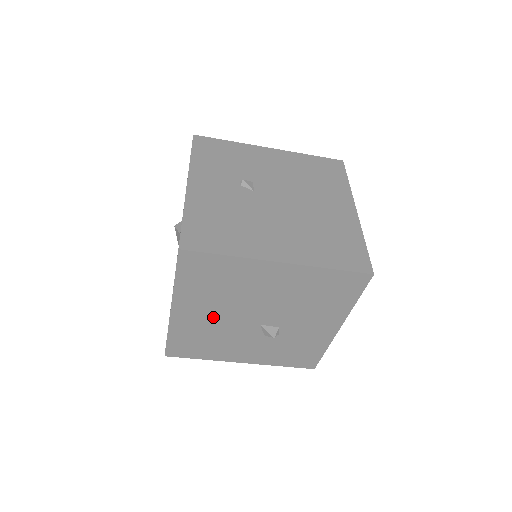
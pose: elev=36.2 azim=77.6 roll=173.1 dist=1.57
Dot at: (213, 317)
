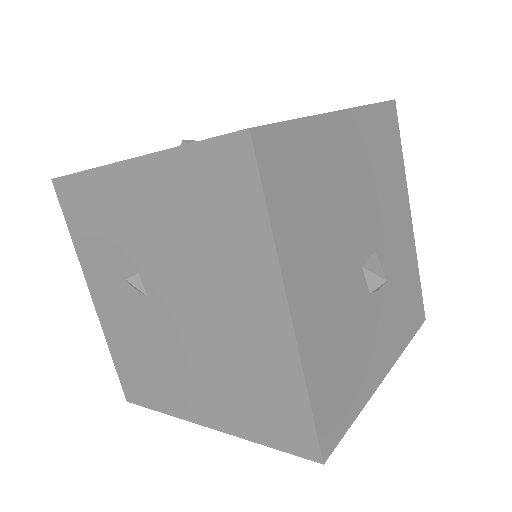
Dot at: occluded
